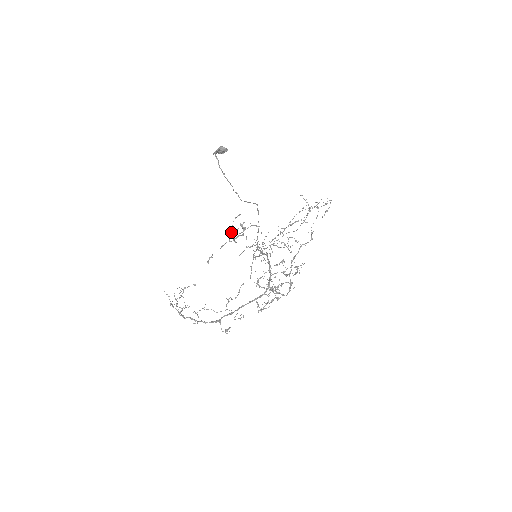
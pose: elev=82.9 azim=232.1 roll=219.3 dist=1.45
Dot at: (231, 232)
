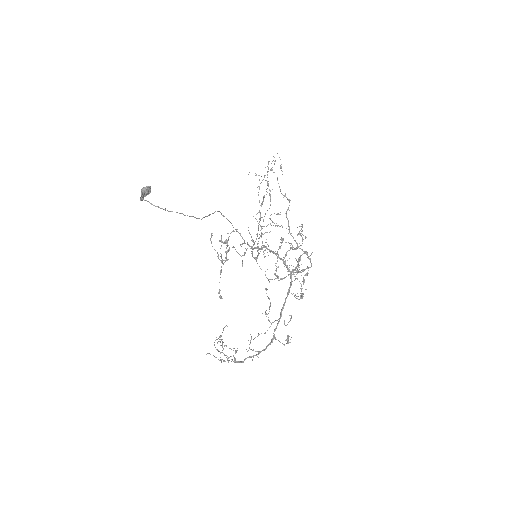
Dot at: occluded
